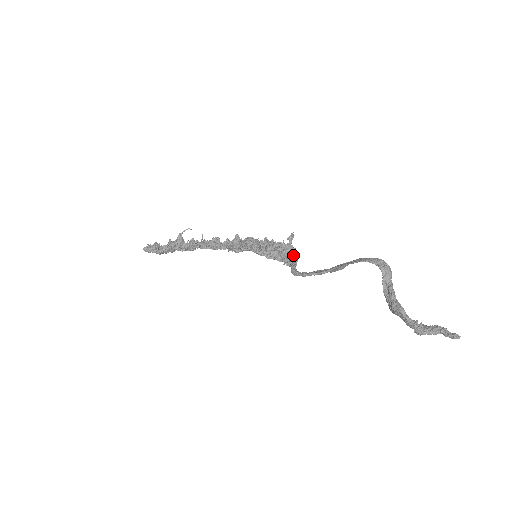
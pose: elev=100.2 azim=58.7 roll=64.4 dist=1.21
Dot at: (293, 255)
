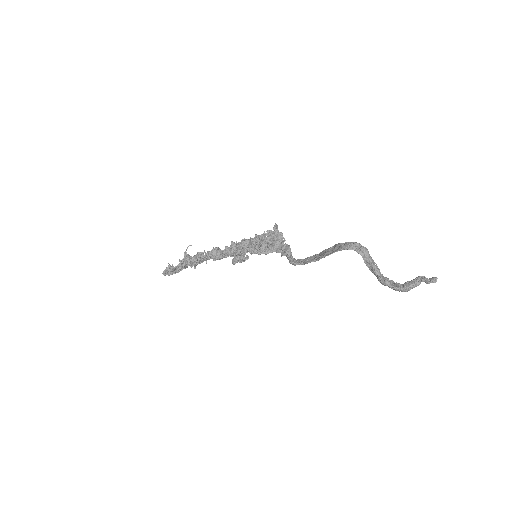
Dot at: occluded
